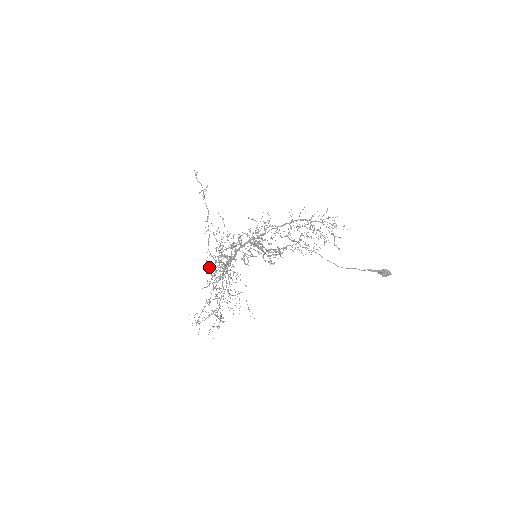
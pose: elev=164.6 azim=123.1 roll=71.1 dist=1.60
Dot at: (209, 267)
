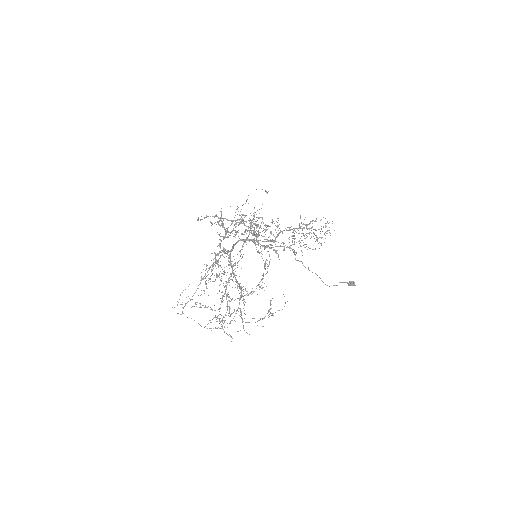
Dot at: (240, 311)
